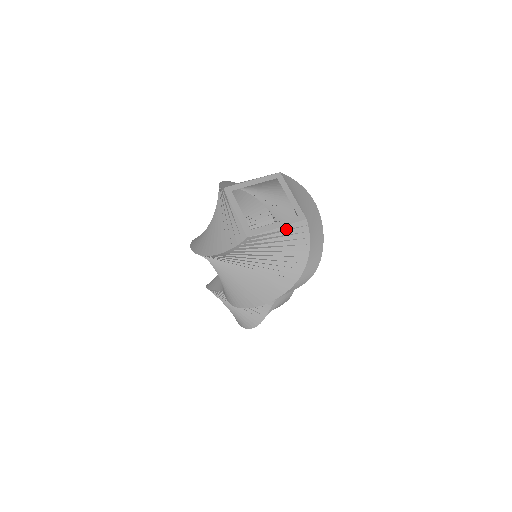
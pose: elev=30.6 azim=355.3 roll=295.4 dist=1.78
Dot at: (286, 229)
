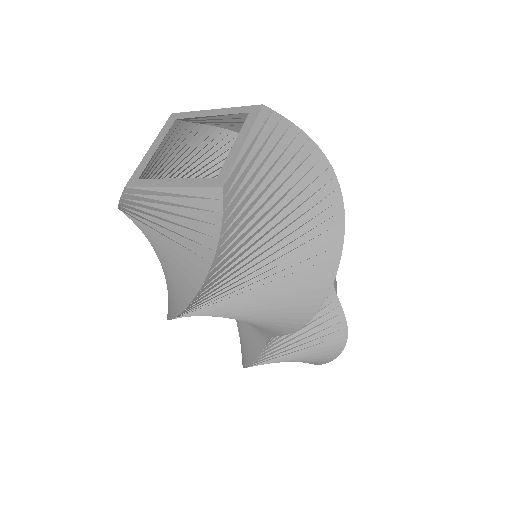
Dot at: (184, 194)
